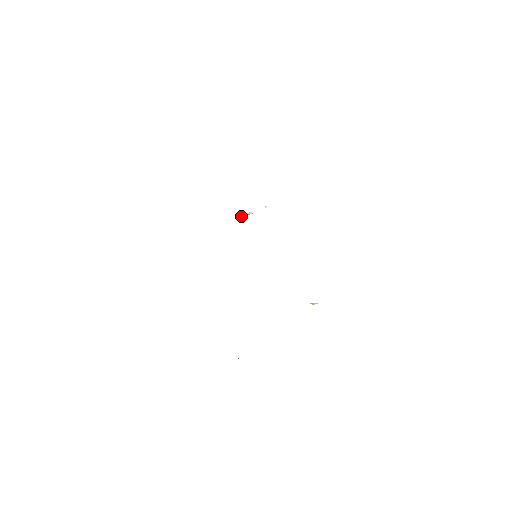
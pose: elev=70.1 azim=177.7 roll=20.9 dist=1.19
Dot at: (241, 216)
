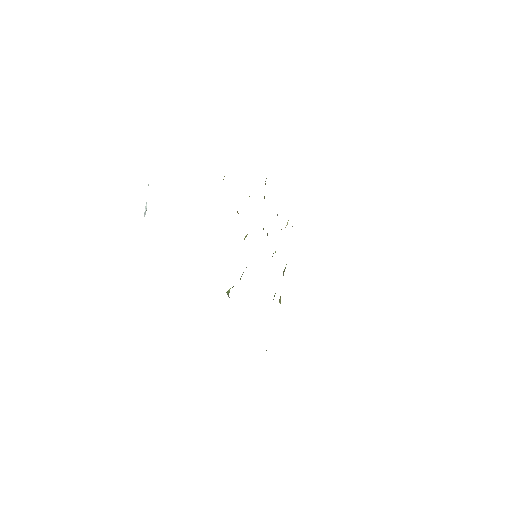
Dot at: occluded
